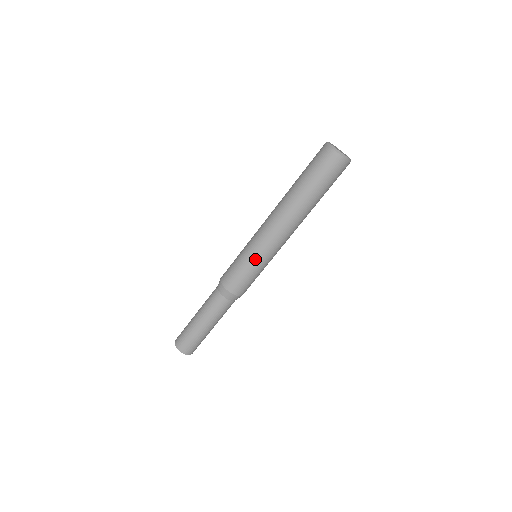
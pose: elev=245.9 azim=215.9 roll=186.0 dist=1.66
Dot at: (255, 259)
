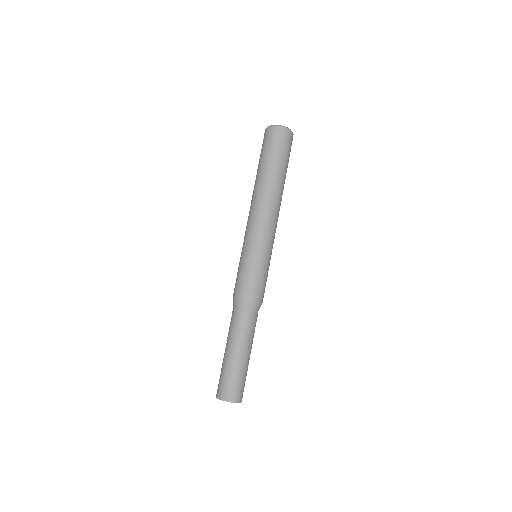
Dot at: (257, 252)
